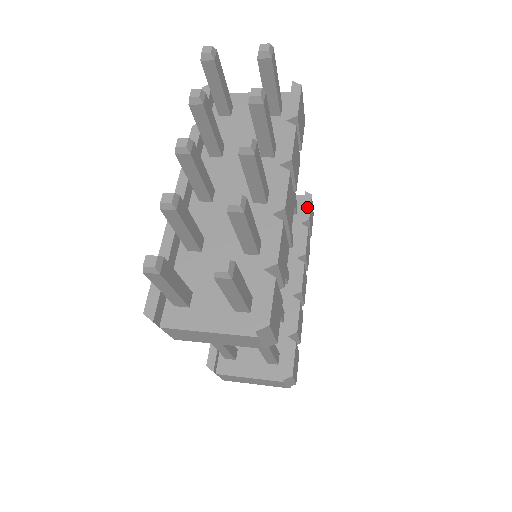
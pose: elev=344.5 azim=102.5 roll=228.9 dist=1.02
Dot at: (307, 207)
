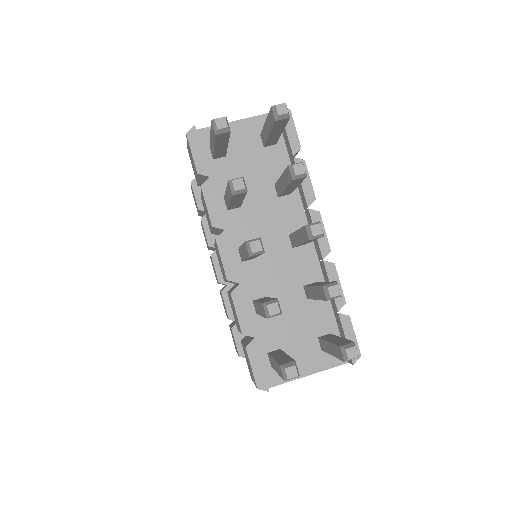
Dot at: occluded
